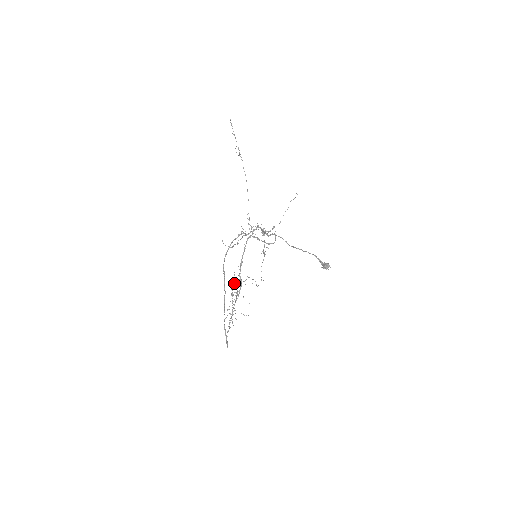
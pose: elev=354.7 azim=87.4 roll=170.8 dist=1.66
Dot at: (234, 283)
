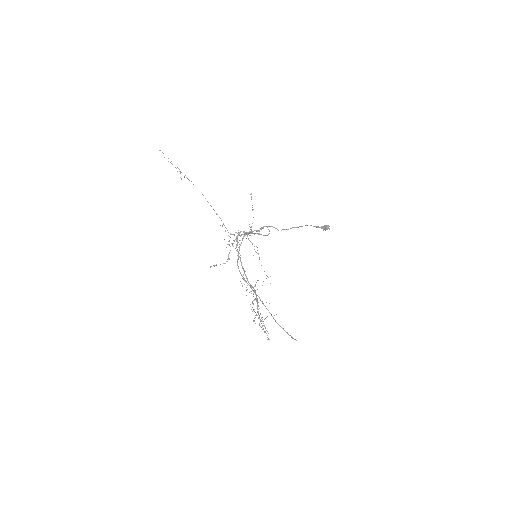
Dot at: occluded
